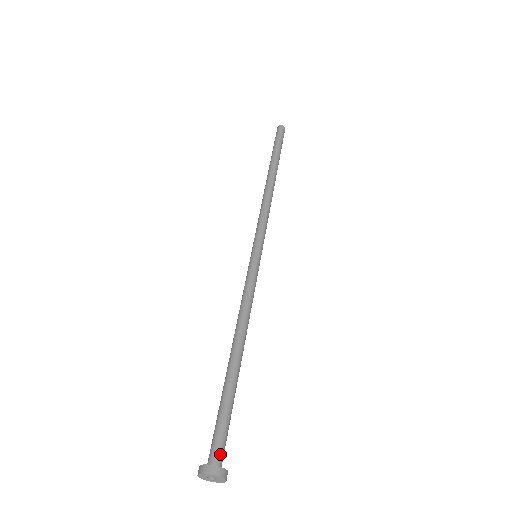
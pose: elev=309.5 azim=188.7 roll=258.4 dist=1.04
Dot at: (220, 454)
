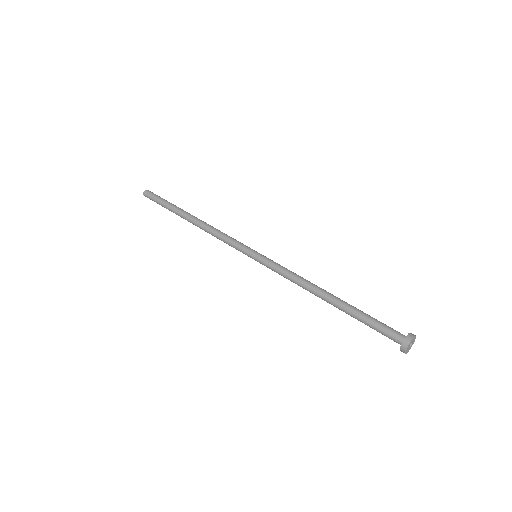
Dot at: (398, 333)
